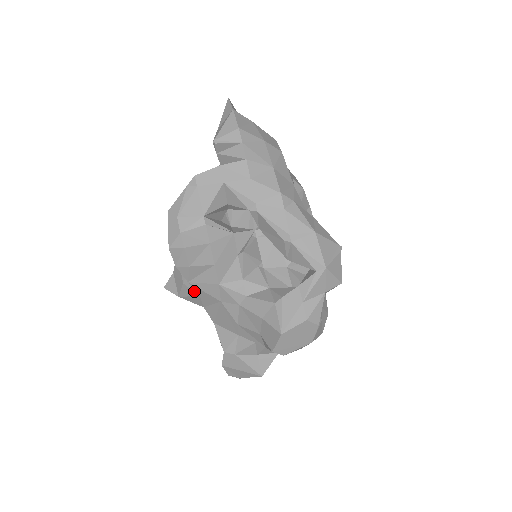
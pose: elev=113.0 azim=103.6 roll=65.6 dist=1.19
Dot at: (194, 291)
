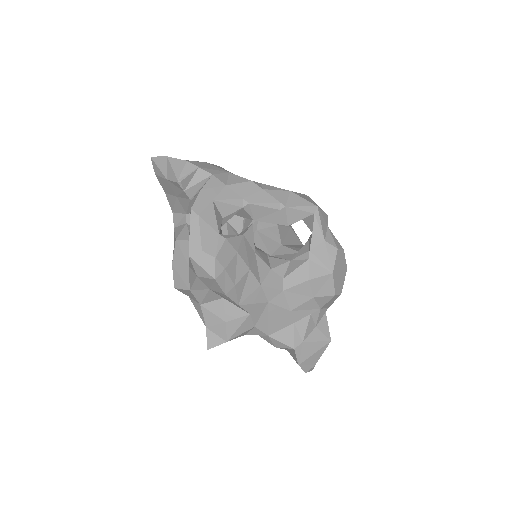
Dot at: (242, 316)
